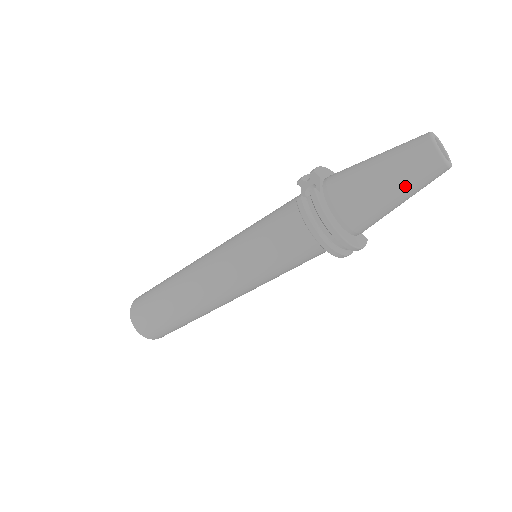
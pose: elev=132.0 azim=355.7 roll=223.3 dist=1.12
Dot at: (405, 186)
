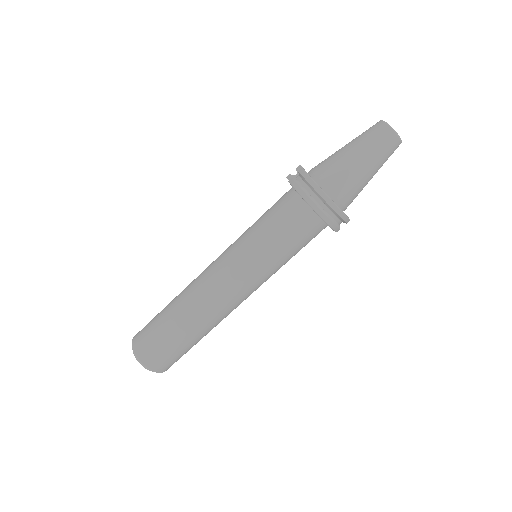
Dot at: (371, 155)
